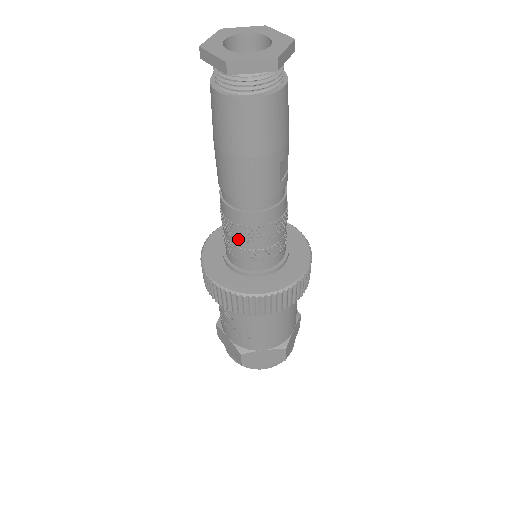
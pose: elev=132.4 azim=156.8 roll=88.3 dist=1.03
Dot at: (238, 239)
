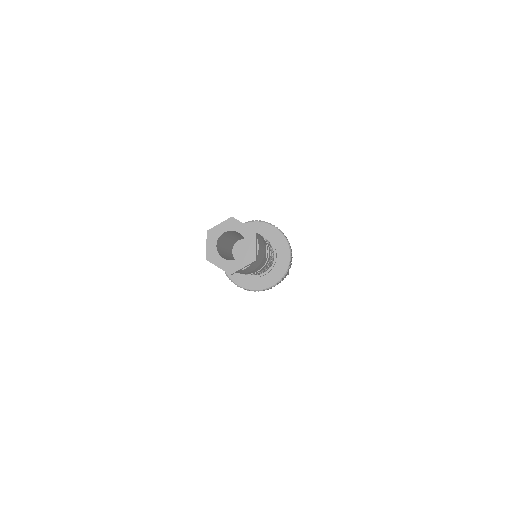
Dot at: occluded
